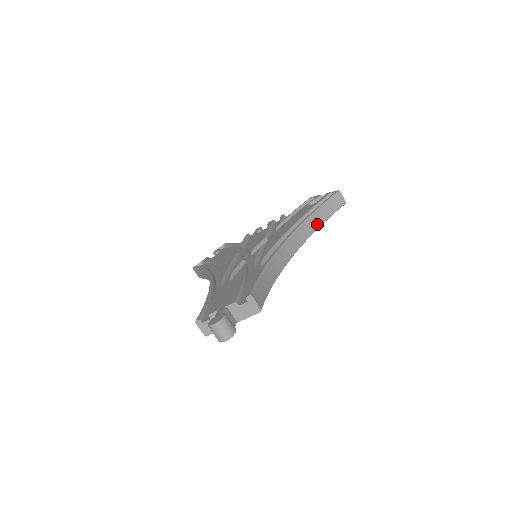
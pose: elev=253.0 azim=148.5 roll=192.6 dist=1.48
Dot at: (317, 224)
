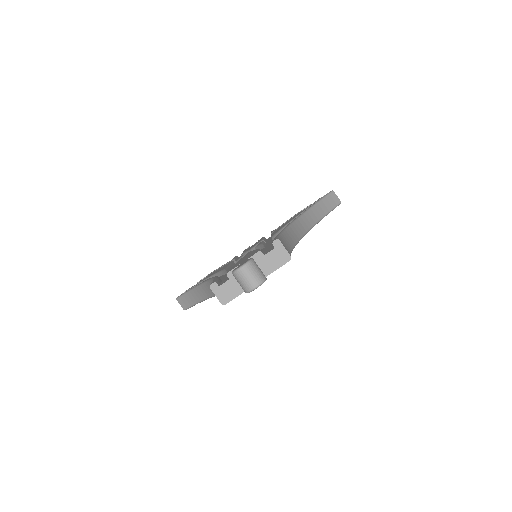
Dot at: (318, 216)
